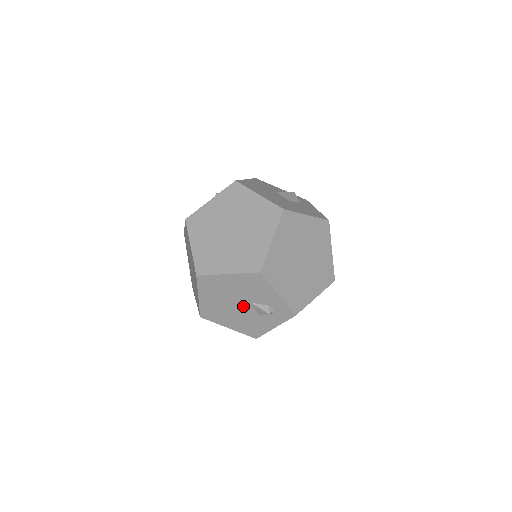
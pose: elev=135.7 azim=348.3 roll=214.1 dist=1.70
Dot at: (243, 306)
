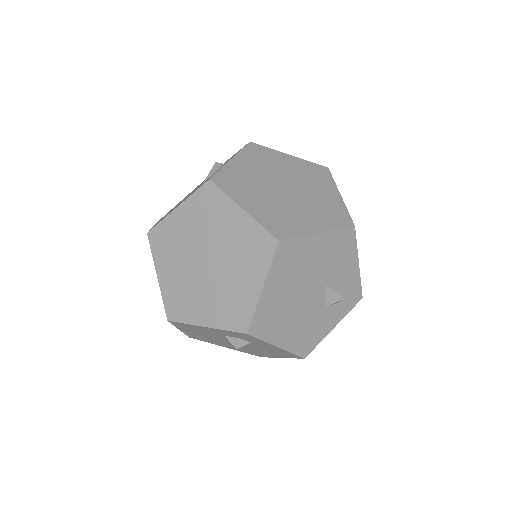
Dot at: (313, 294)
